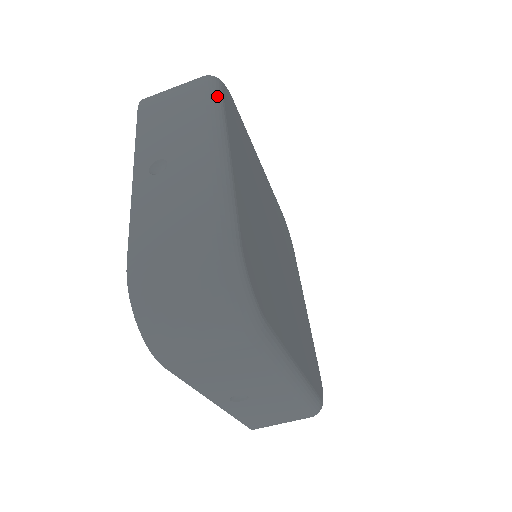
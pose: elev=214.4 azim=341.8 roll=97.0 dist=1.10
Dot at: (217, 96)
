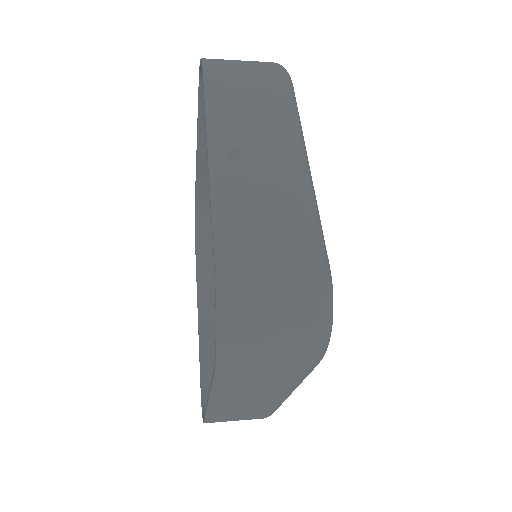
Dot at: (294, 95)
